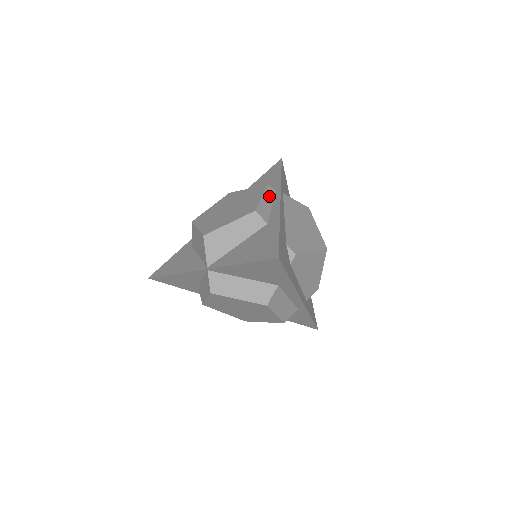
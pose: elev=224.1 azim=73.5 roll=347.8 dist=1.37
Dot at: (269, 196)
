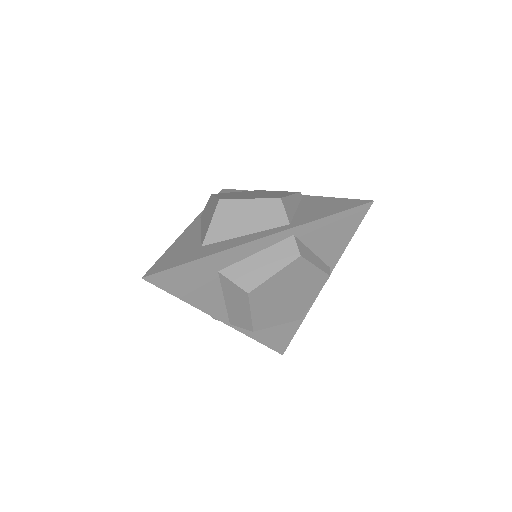
Dot at: occluded
